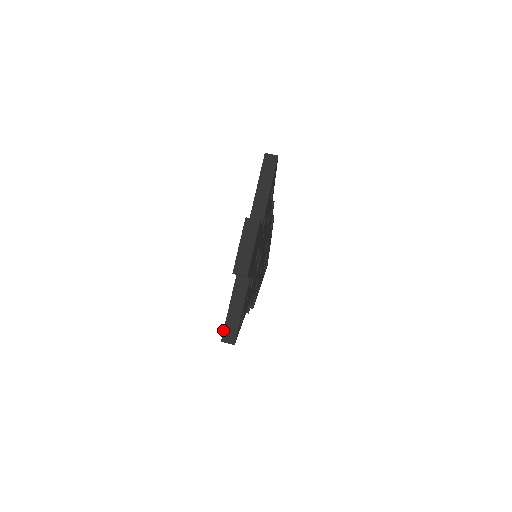
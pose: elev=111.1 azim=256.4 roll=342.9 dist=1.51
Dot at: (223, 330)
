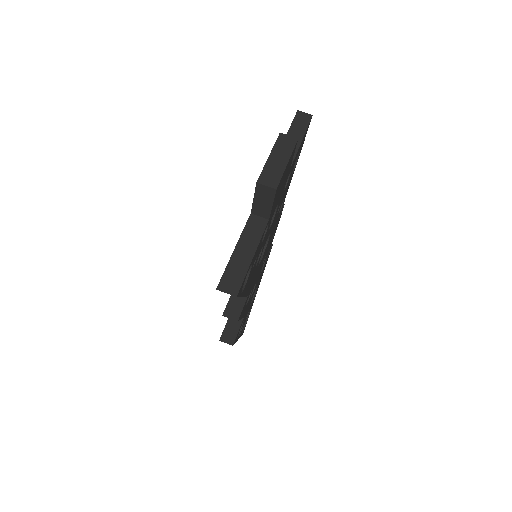
Dot at: (222, 275)
